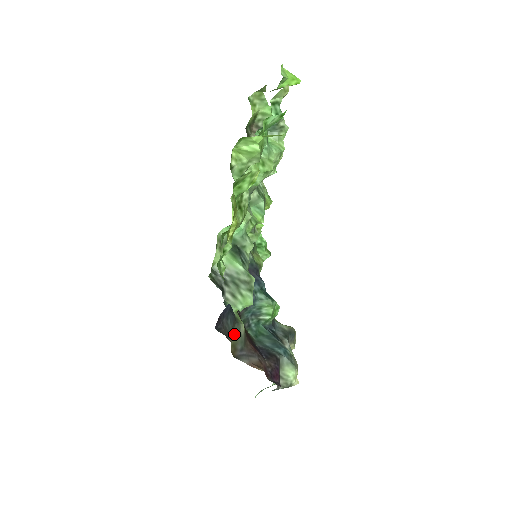
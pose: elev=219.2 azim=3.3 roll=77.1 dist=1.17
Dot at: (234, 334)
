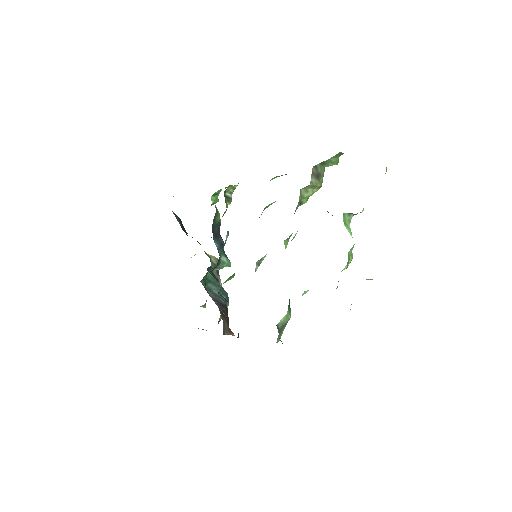
Dot at: occluded
